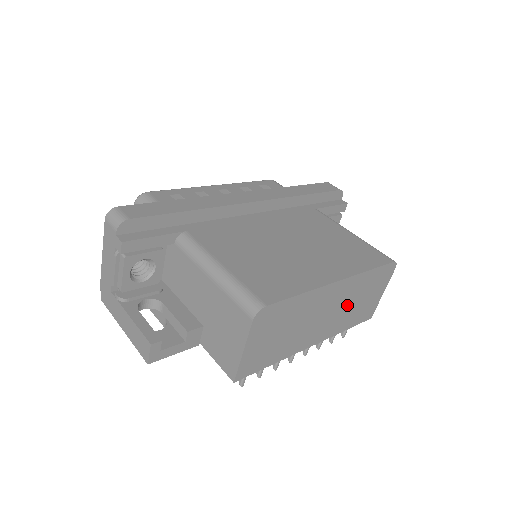
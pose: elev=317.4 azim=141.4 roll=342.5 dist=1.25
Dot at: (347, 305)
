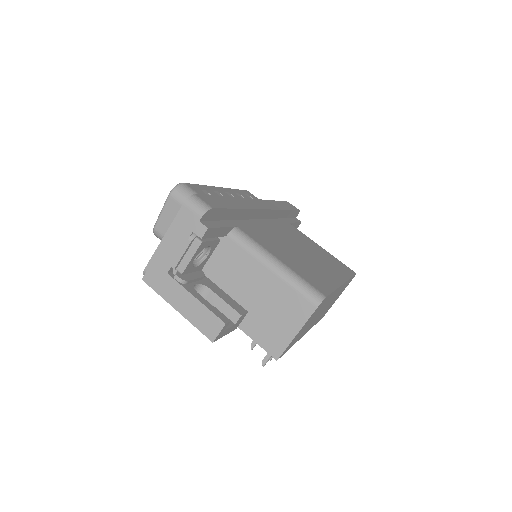
Dot at: occluded
